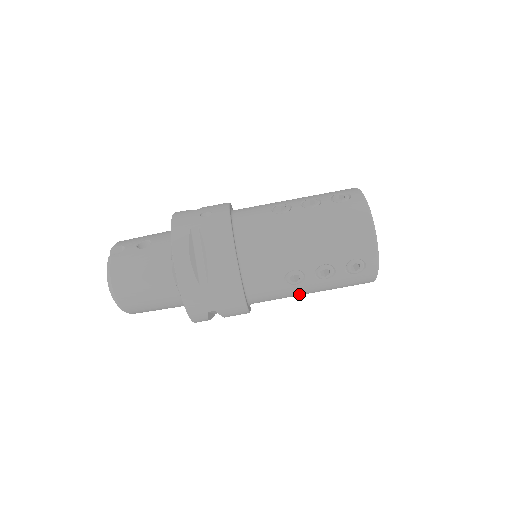
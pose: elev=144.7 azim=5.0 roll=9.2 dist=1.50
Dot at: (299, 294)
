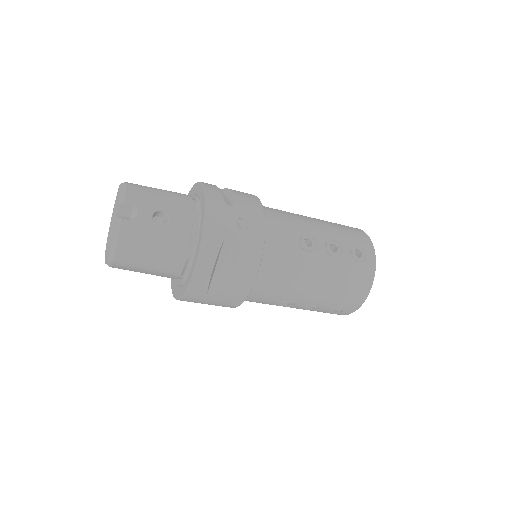
Dot at: occluded
